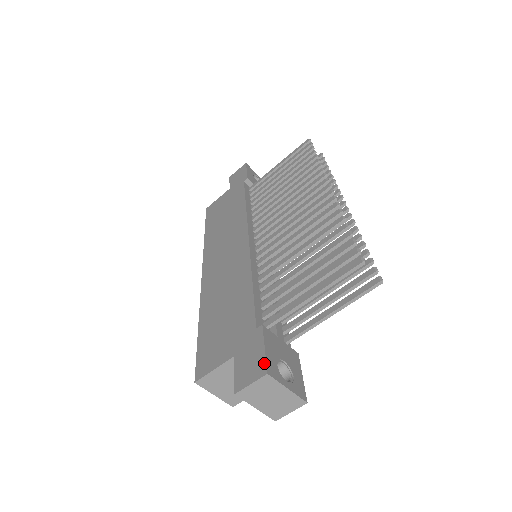
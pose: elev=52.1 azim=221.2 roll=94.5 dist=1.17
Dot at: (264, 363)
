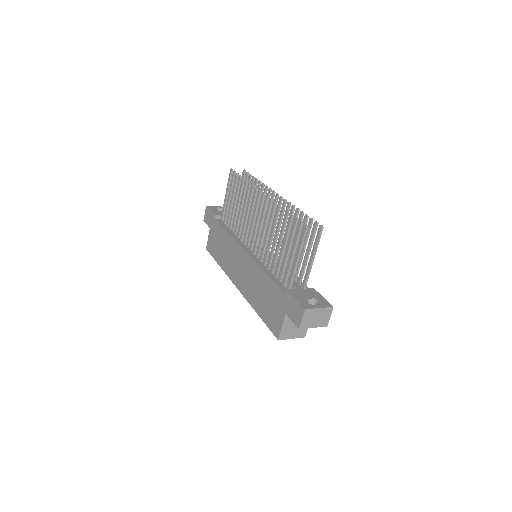
Dot at: (300, 306)
